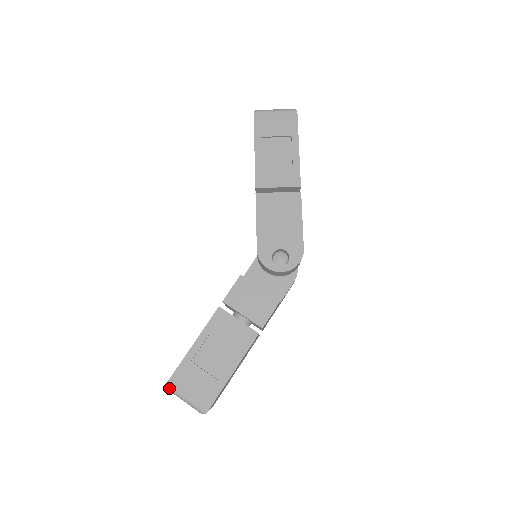
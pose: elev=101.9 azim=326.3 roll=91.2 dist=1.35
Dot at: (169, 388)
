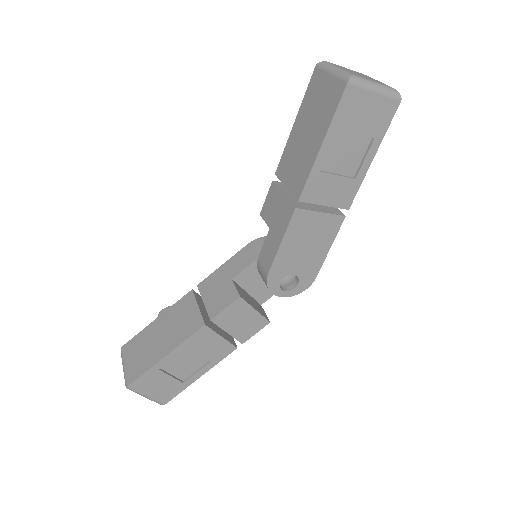
Dot at: (129, 389)
